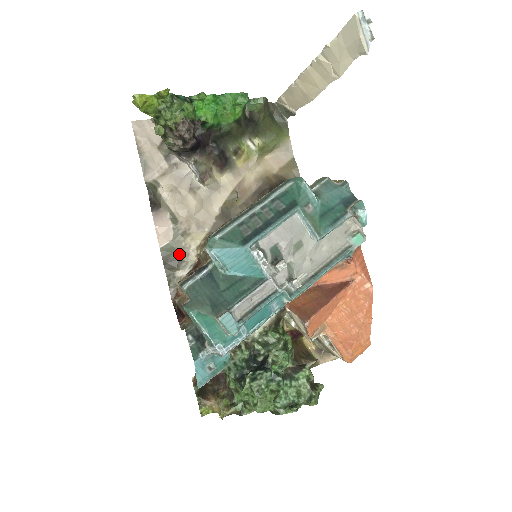
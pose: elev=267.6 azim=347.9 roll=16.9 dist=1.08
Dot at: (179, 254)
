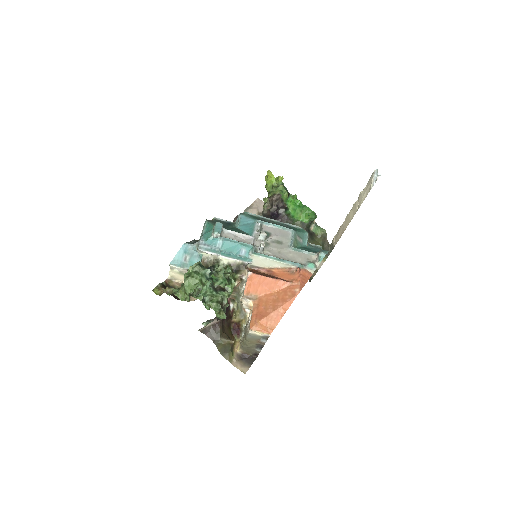
Dot at: occluded
